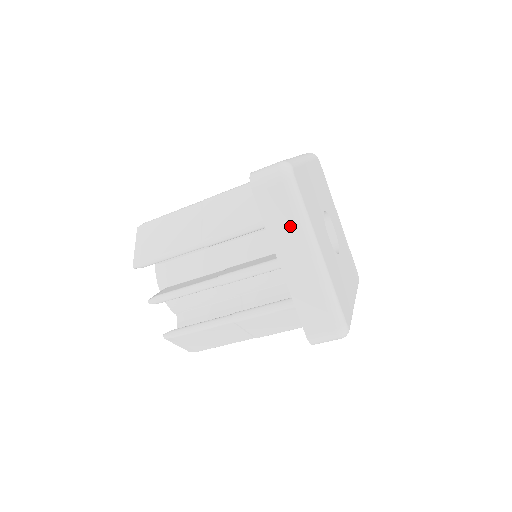
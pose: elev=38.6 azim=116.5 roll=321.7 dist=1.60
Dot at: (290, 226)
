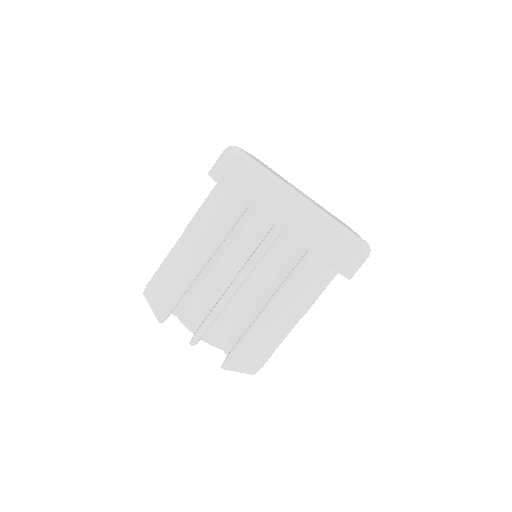
Dot at: occluded
